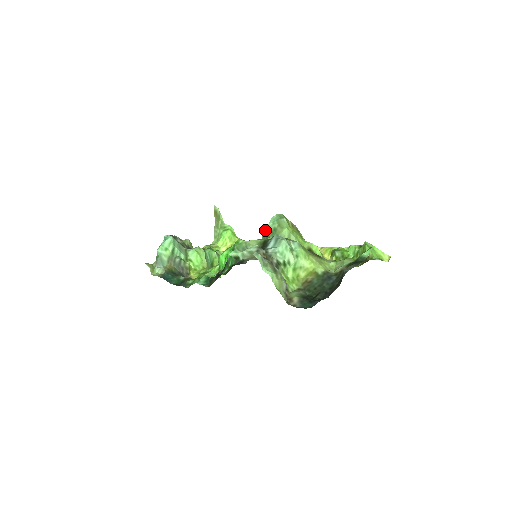
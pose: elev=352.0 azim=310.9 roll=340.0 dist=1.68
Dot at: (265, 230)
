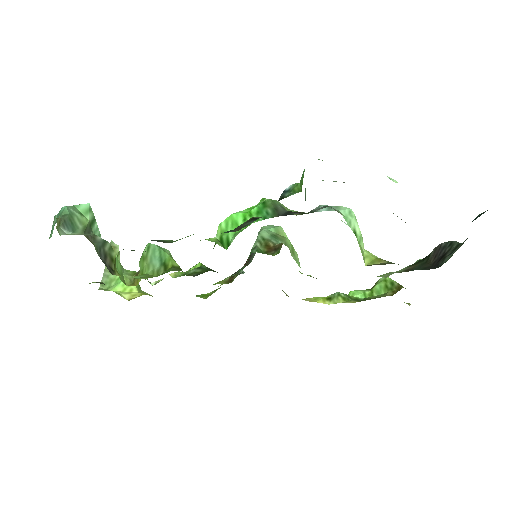
Dot at: (259, 234)
